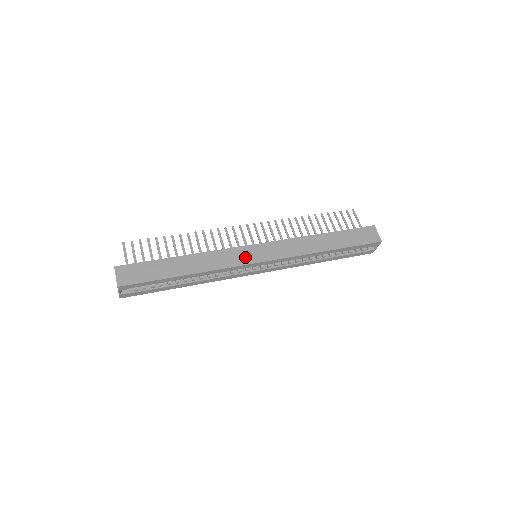
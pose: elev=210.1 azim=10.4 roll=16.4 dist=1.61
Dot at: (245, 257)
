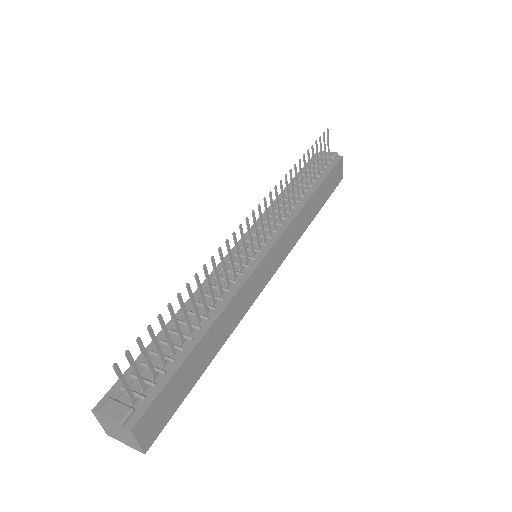
Dot at: (262, 280)
